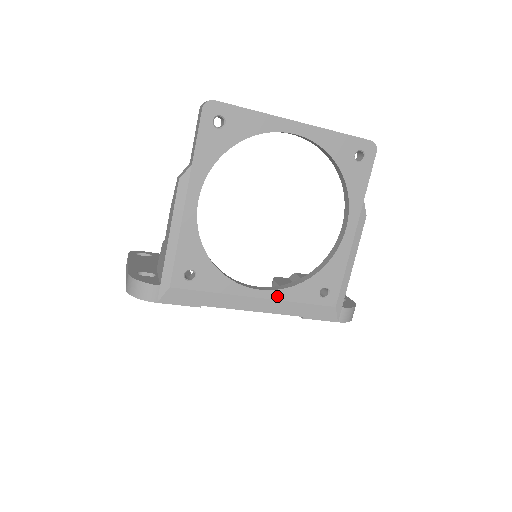
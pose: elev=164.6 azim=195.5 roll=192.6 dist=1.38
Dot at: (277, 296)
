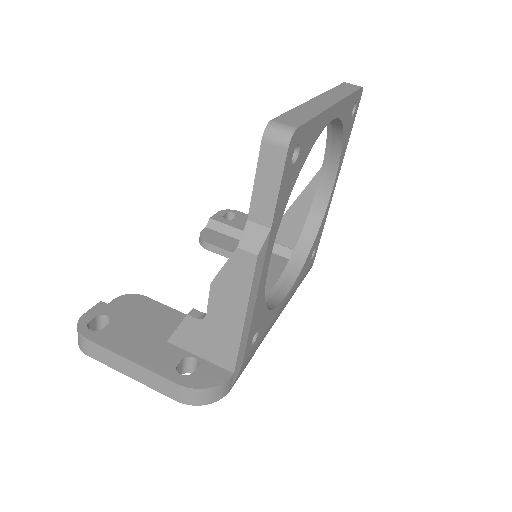
Dot at: (294, 287)
